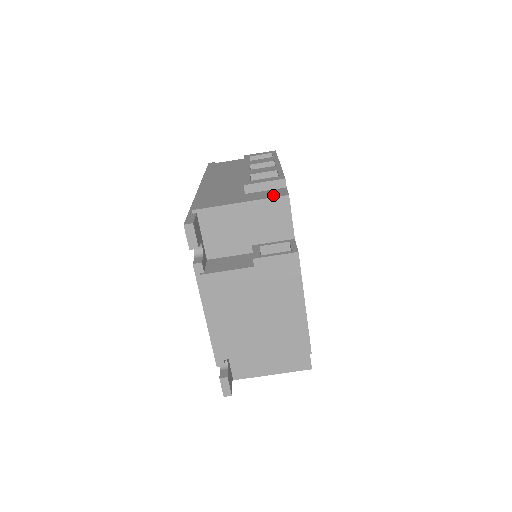
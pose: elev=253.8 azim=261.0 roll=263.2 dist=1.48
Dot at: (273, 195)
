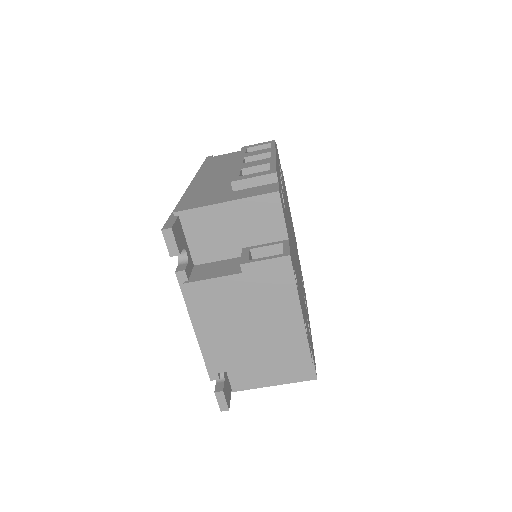
Dot at: (262, 192)
